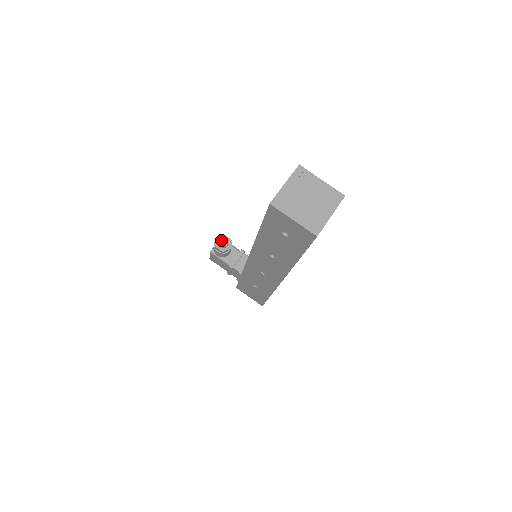
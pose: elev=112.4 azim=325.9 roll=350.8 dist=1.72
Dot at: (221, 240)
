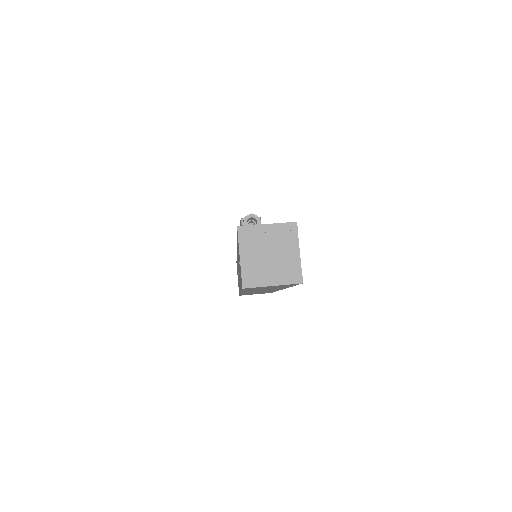
Dot at: (254, 218)
